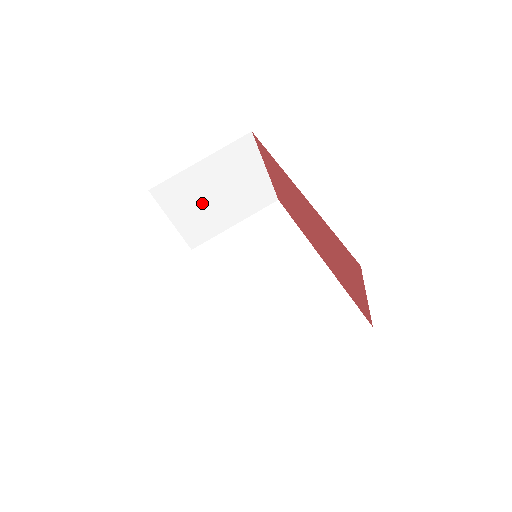
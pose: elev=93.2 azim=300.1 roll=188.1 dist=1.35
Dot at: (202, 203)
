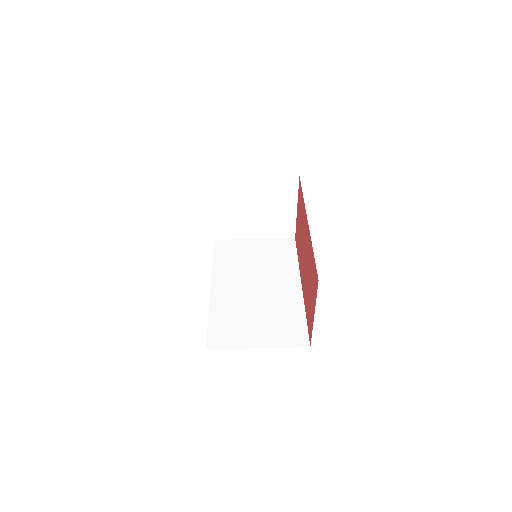
Dot at: (240, 208)
